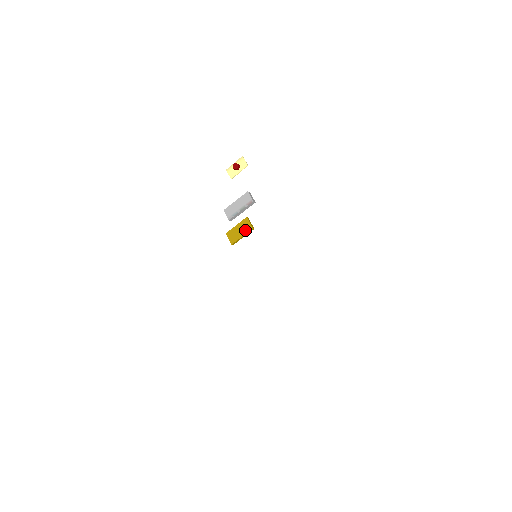
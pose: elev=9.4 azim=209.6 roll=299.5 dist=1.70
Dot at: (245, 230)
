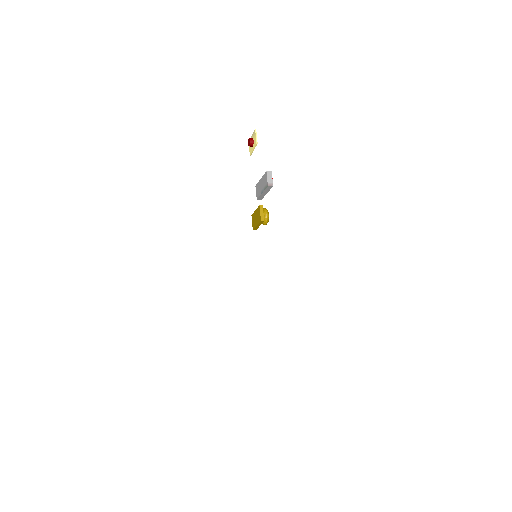
Dot at: (258, 220)
